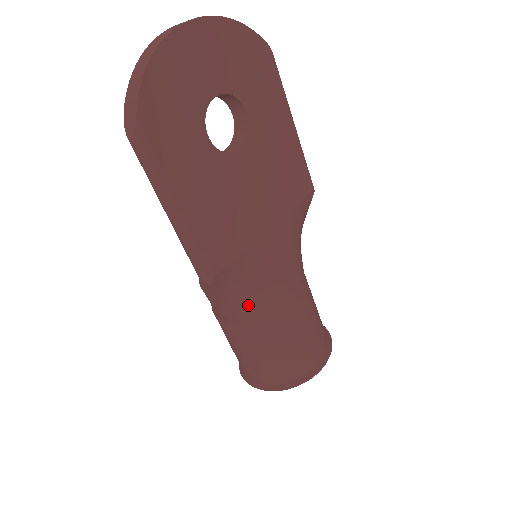
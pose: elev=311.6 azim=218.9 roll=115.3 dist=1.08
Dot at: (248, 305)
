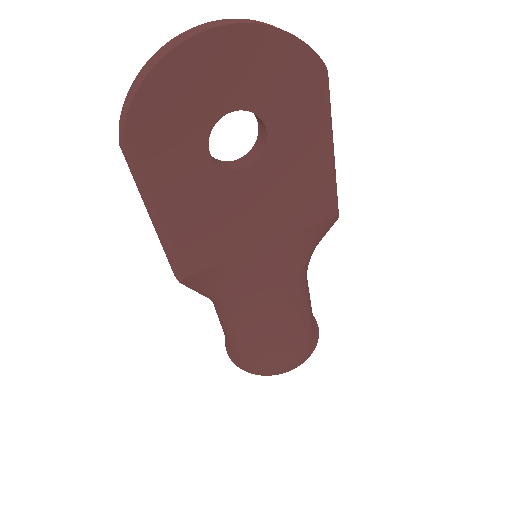
Dot at: (226, 300)
